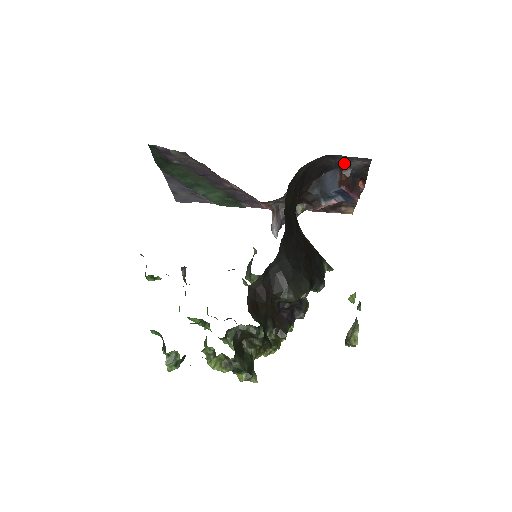
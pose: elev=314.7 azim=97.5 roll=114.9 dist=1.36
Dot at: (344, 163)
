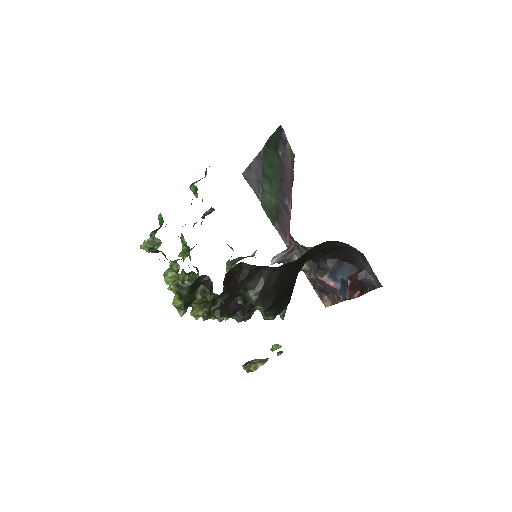
Dot at: (365, 270)
